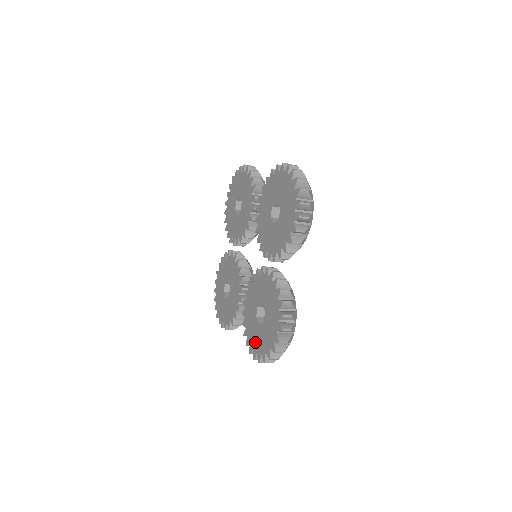
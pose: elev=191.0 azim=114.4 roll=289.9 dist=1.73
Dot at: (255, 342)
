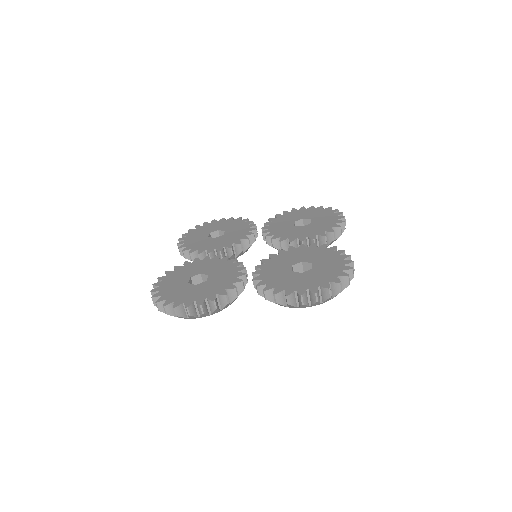
Dot at: (299, 284)
